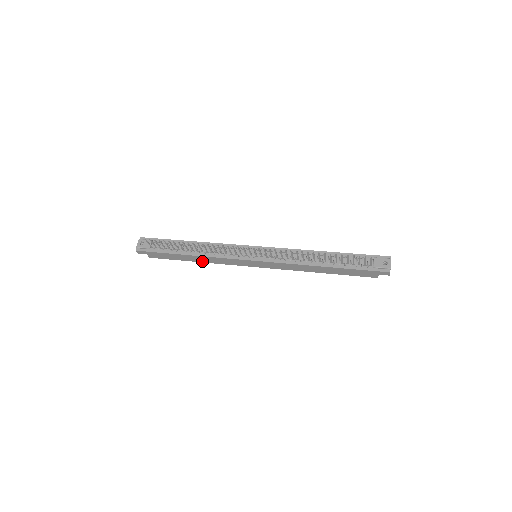
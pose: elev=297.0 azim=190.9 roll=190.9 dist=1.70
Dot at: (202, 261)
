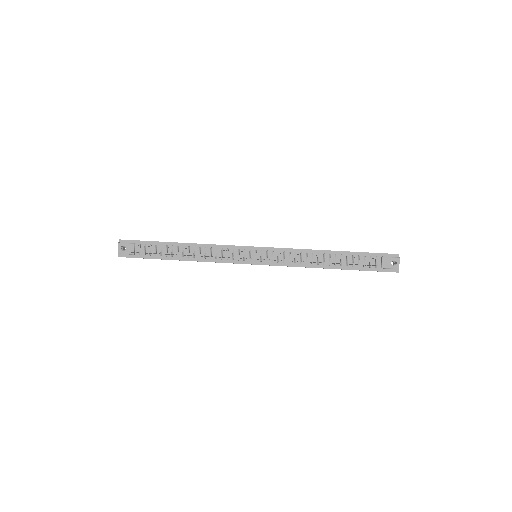
Dot at: occluded
